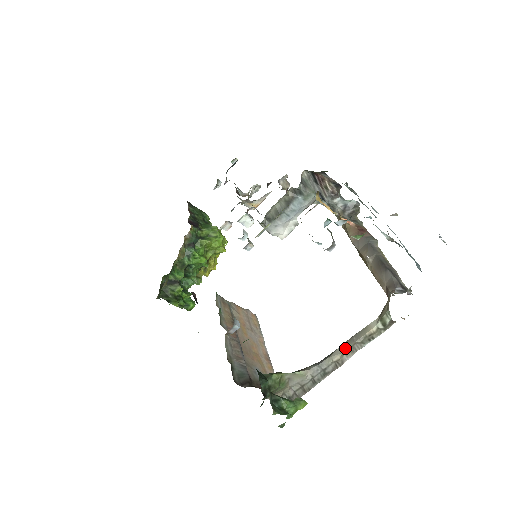
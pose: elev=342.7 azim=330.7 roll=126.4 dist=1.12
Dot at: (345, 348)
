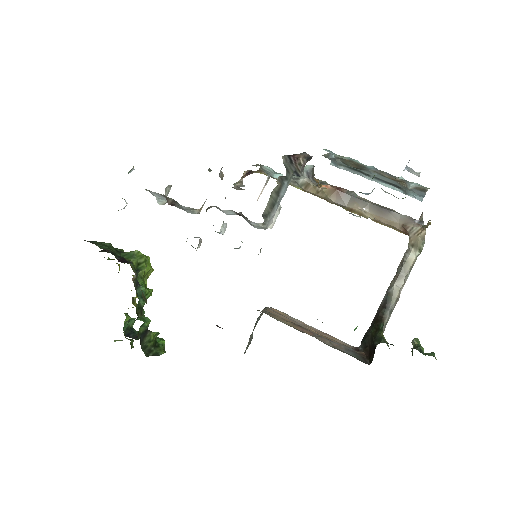
Dot at: (400, 285)
